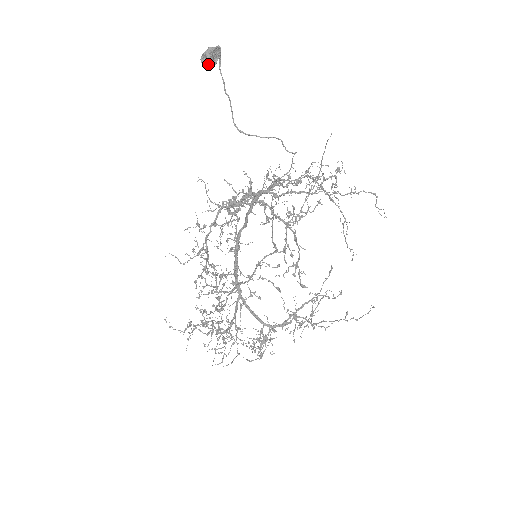
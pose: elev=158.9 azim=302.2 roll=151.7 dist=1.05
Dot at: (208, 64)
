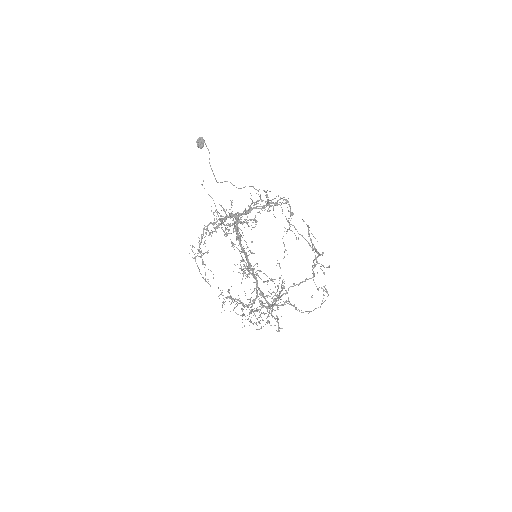
Dot at: (200, 148)
